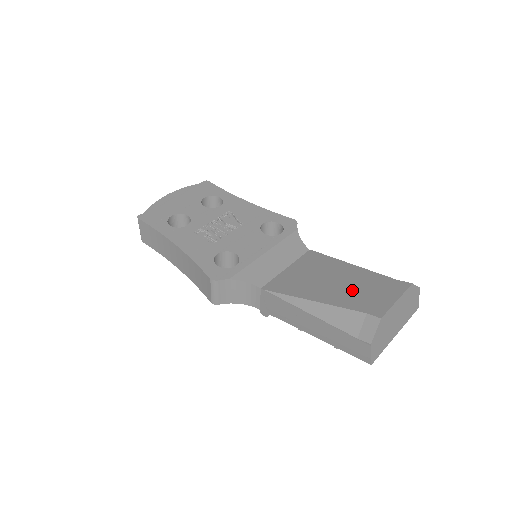
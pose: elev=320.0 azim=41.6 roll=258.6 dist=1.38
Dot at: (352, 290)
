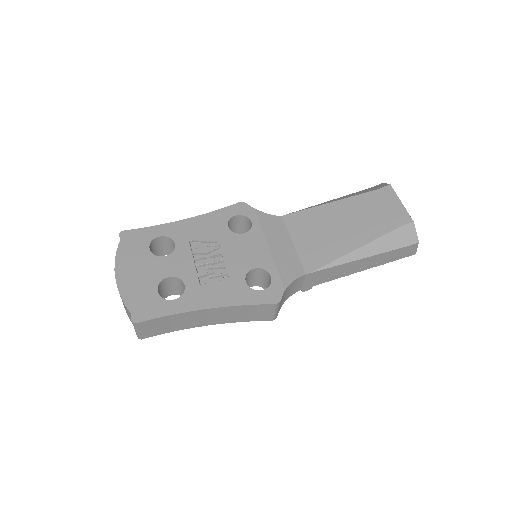
Dot at: (366, 220)
